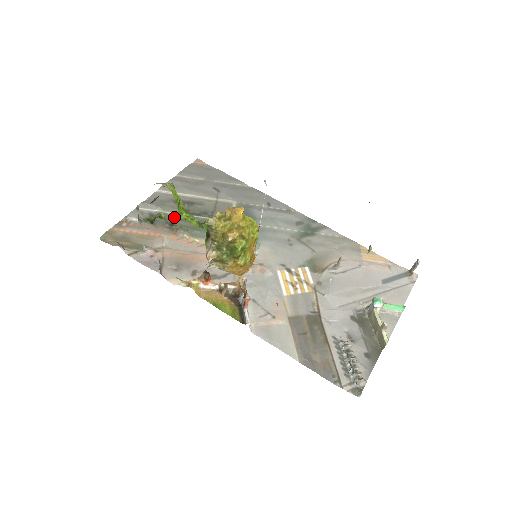
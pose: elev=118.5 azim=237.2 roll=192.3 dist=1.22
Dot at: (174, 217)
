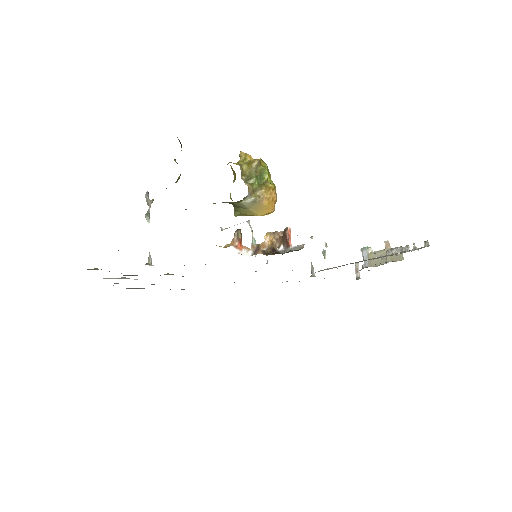
Dot at: occluded
